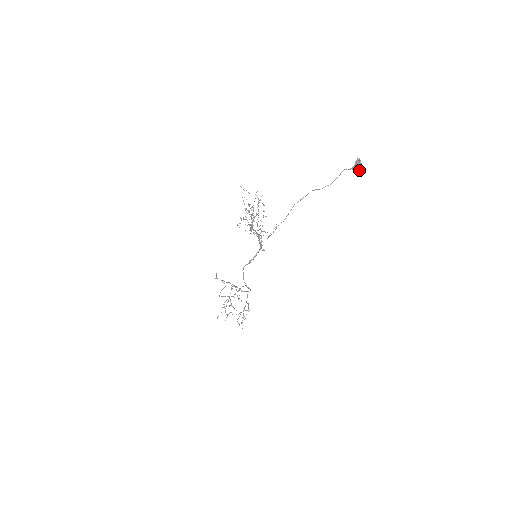
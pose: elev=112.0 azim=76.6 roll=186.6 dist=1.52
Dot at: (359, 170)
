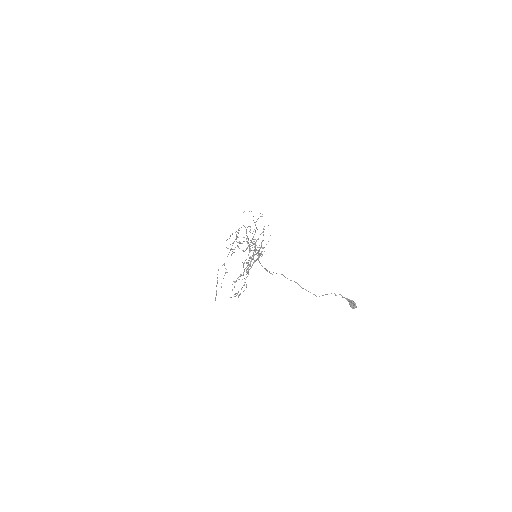
Dot at: (353, 304)
